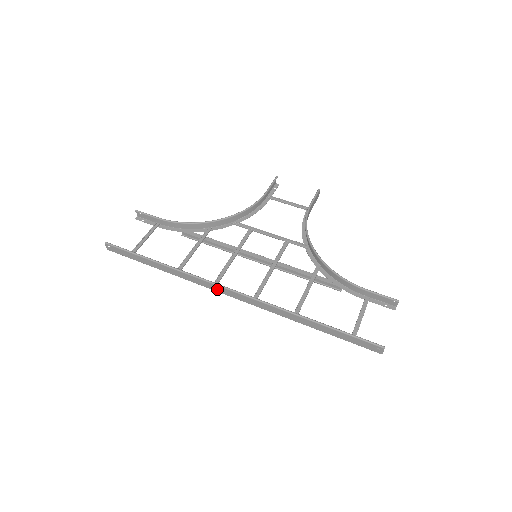
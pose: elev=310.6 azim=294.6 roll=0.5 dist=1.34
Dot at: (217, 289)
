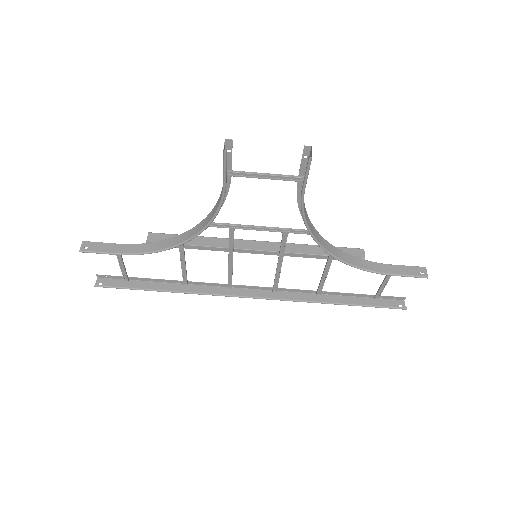
Dot at: (235, 291)
